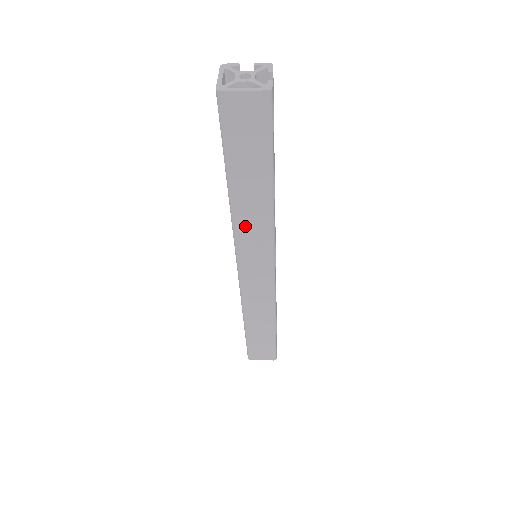
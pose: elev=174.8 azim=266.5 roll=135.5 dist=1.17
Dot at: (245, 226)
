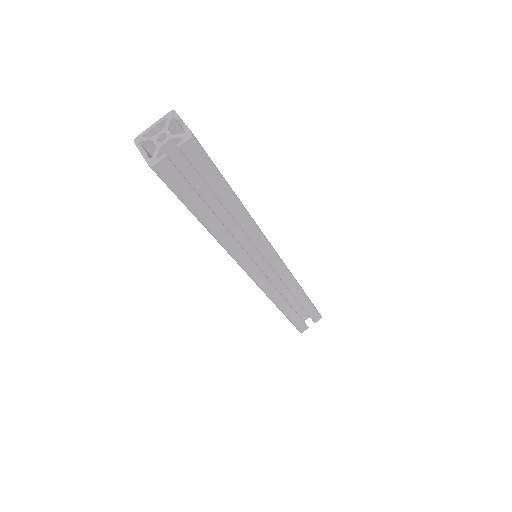
Dot at: occluded
